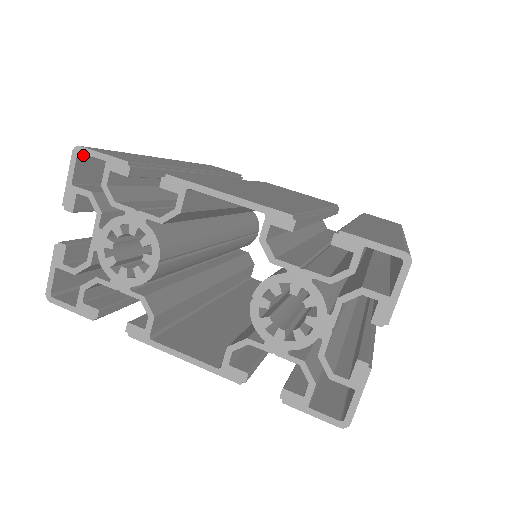
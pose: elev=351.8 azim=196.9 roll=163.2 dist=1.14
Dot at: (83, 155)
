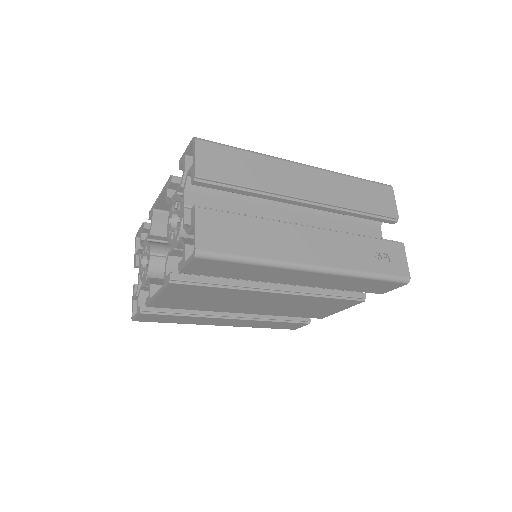
Dot at: occluded
